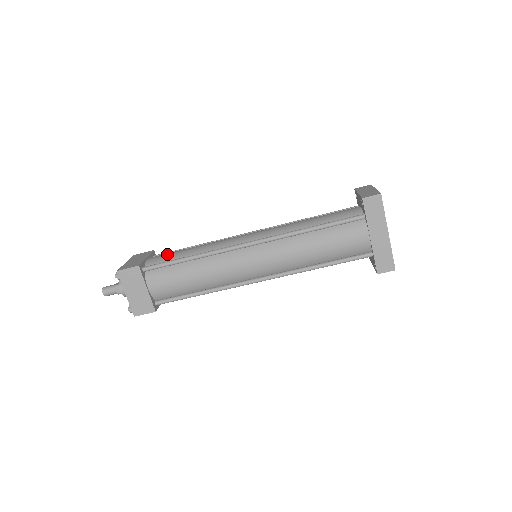
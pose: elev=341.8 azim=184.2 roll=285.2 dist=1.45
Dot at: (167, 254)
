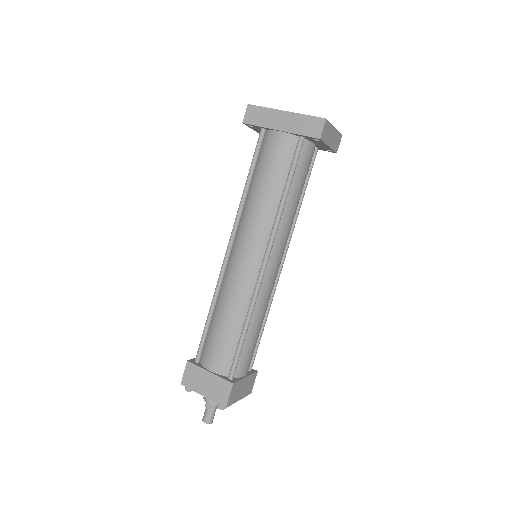
Dot at: occluded
